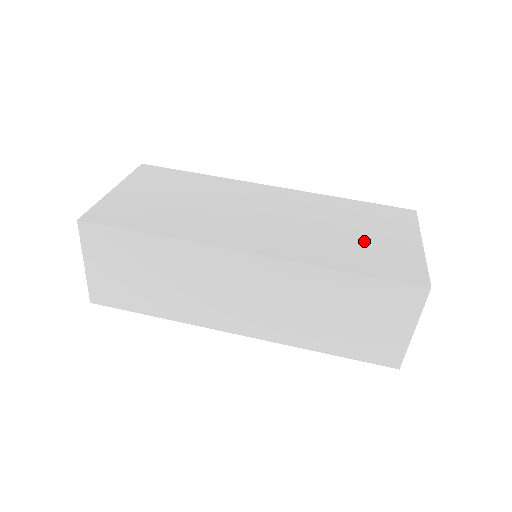
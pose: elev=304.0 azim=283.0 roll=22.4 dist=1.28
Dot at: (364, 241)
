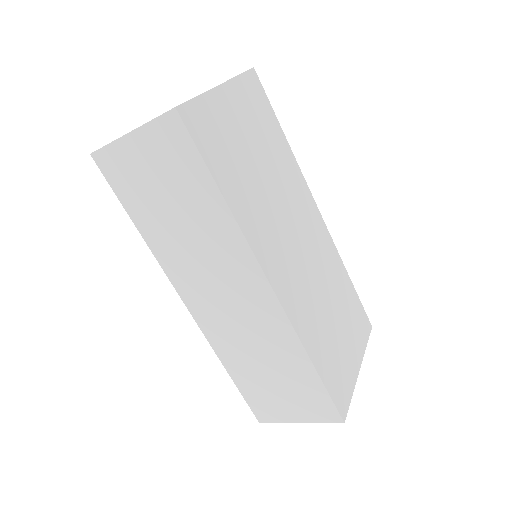
Dot at: (337, 339)
